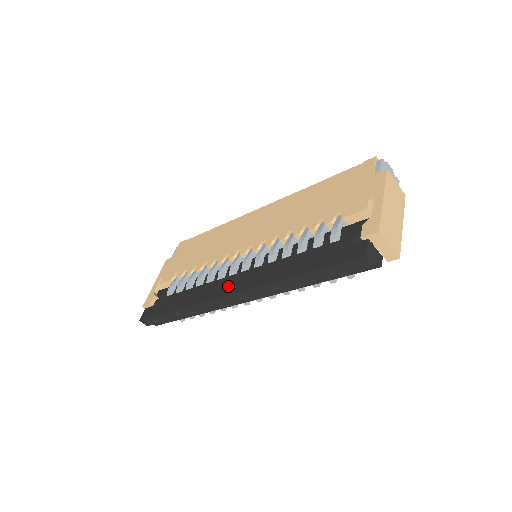
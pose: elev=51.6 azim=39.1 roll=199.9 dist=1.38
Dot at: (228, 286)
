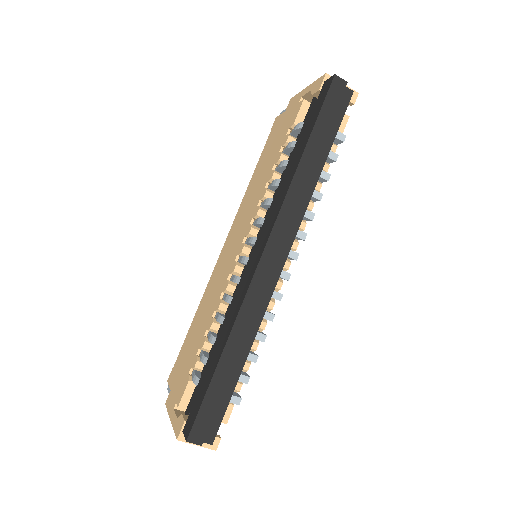
Dot at: (256, 255)
